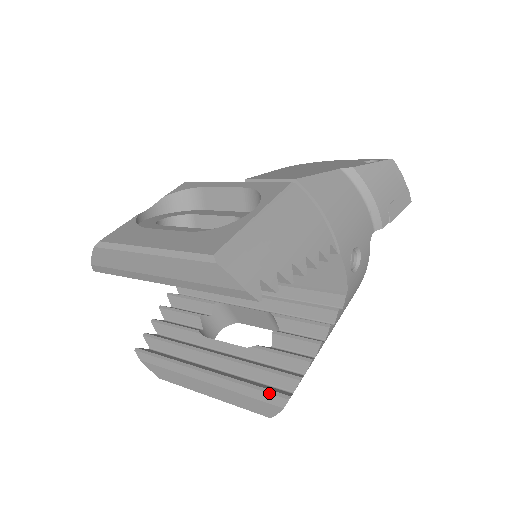
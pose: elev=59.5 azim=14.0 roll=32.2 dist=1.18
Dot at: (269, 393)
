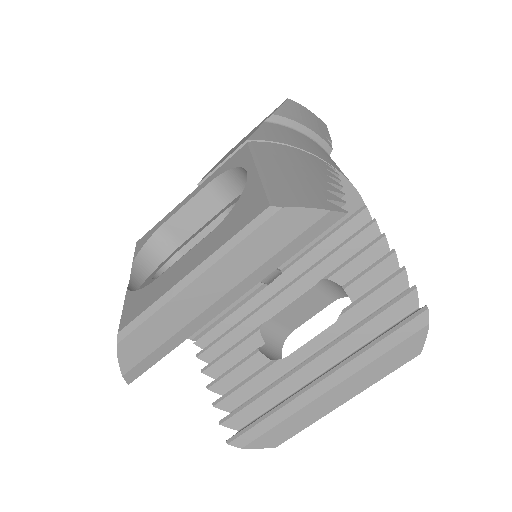
Dot at: (405, 324)
